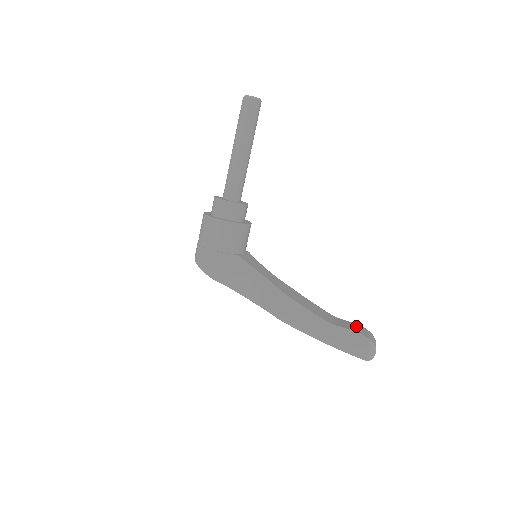
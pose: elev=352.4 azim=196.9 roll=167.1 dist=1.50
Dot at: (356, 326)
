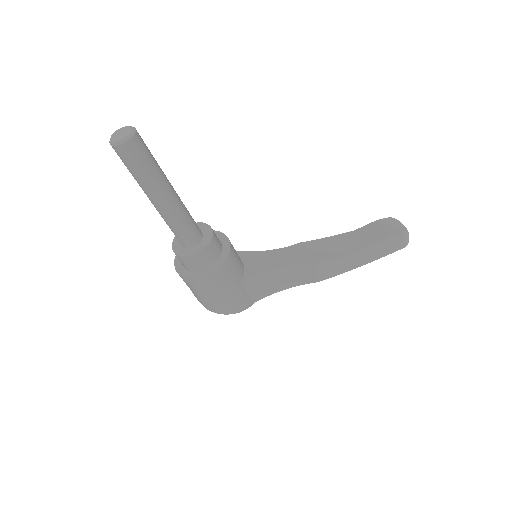
Dot at: (379, 227)
